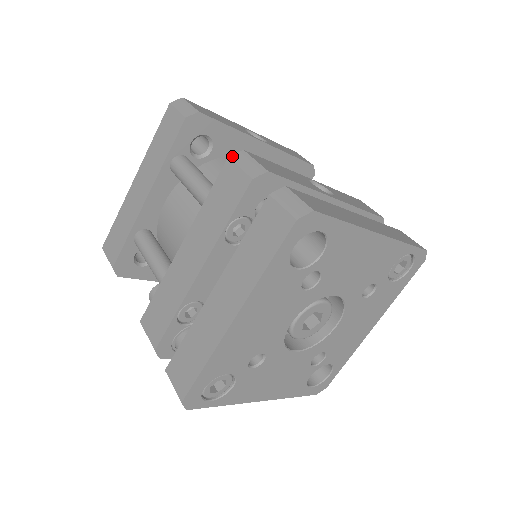
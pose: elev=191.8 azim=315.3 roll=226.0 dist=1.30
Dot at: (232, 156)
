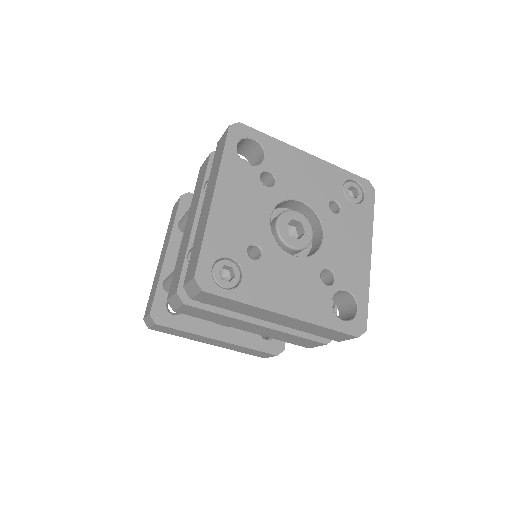
Dot at: occluded
